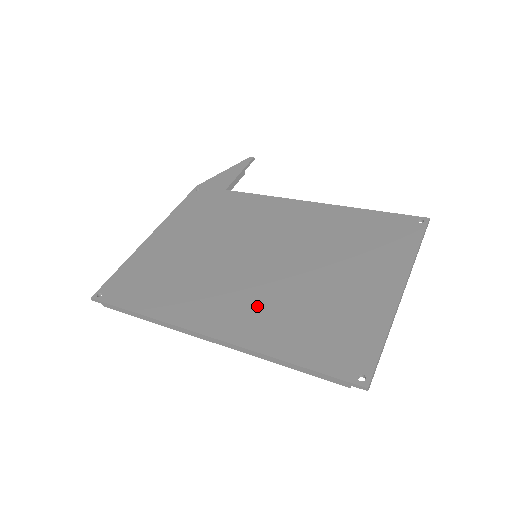
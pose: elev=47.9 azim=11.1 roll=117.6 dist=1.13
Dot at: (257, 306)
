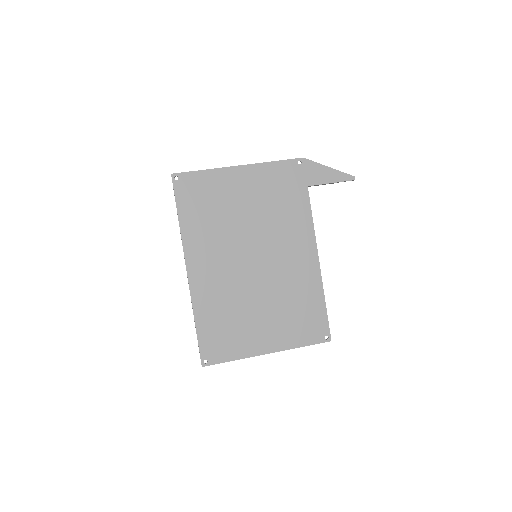
Dot at: (219, 285)
